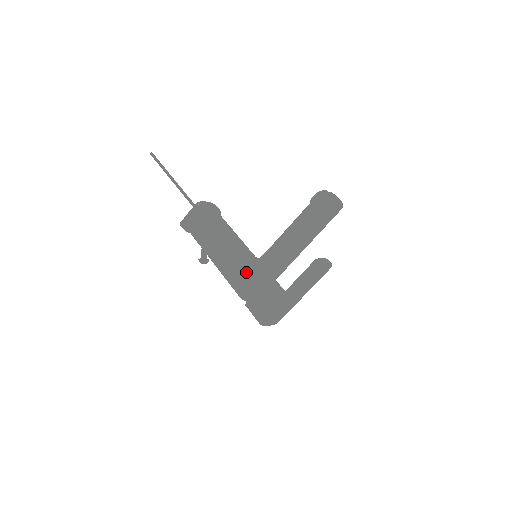
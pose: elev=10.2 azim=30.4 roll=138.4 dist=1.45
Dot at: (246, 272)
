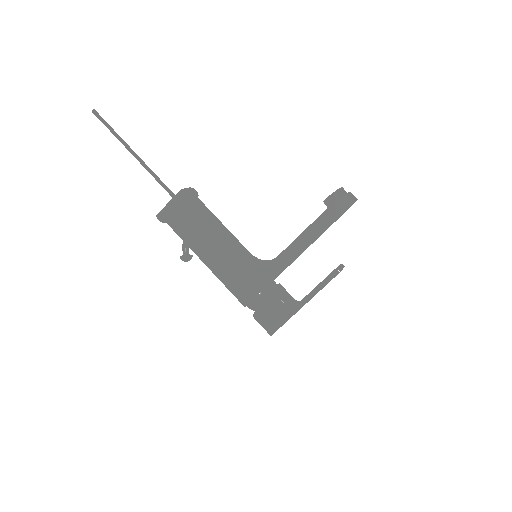
Dot at: (252, 279)
